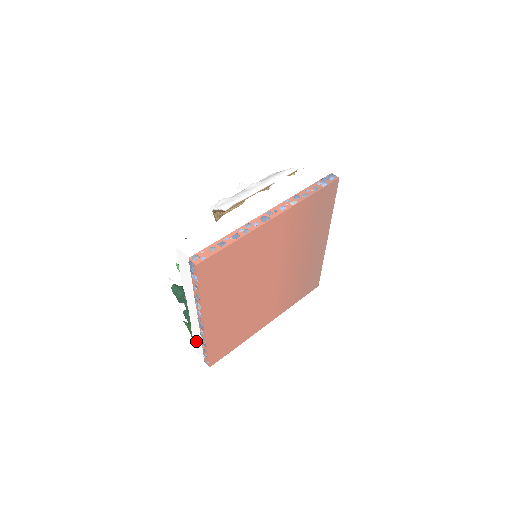
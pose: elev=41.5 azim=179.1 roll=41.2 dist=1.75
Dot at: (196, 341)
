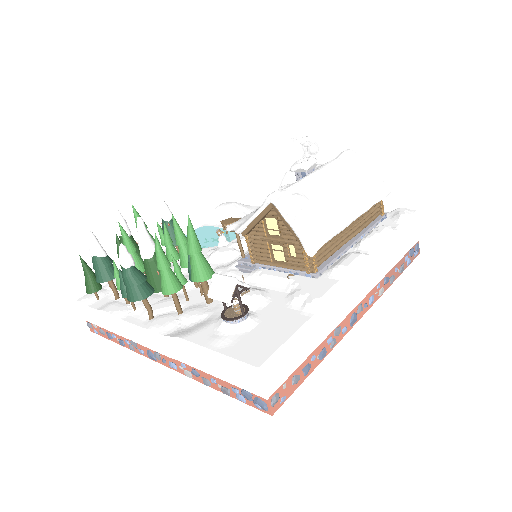
Dot at: (101, 317)
